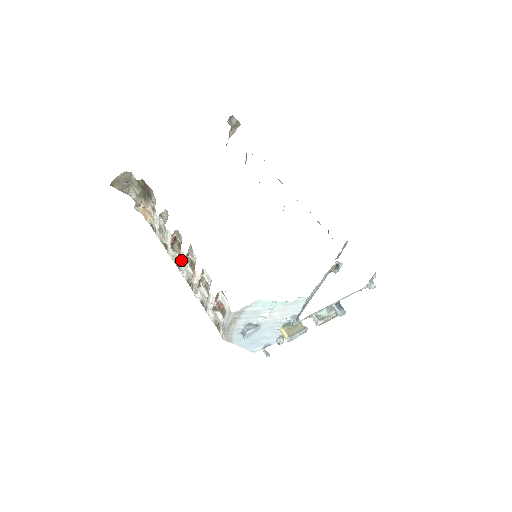
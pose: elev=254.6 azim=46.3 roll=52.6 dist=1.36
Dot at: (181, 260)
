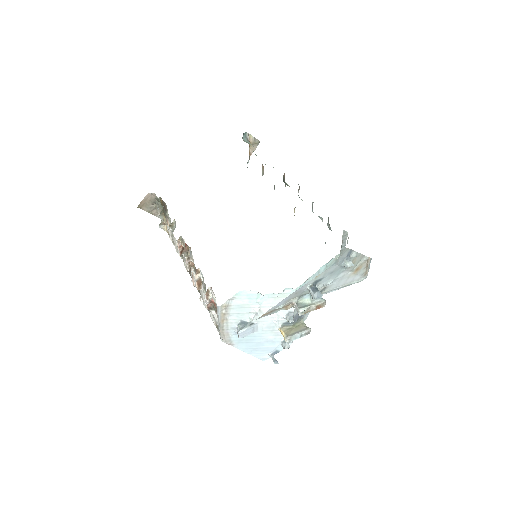
Dot at: (185, 265)
